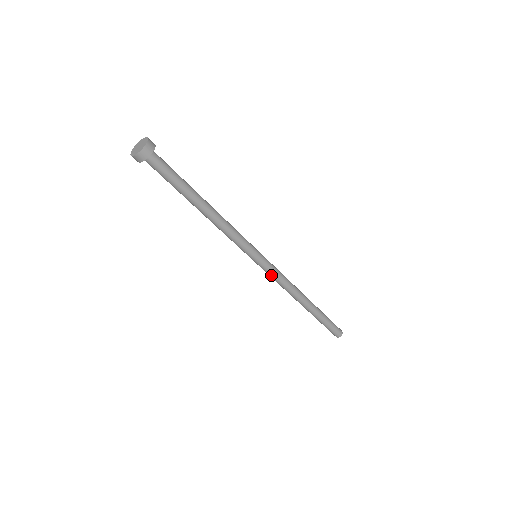
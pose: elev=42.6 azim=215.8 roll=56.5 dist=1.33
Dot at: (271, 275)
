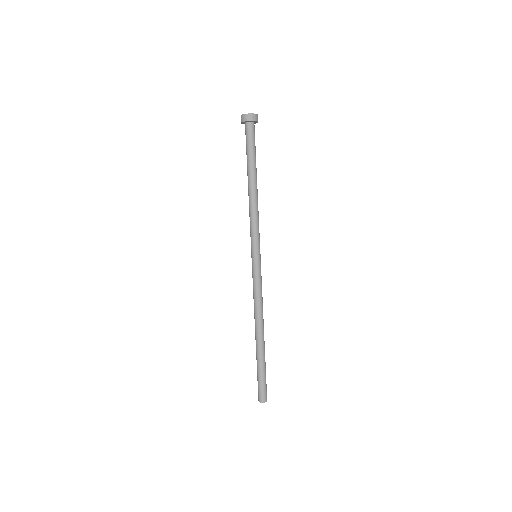
Dot at: (257, 281)
